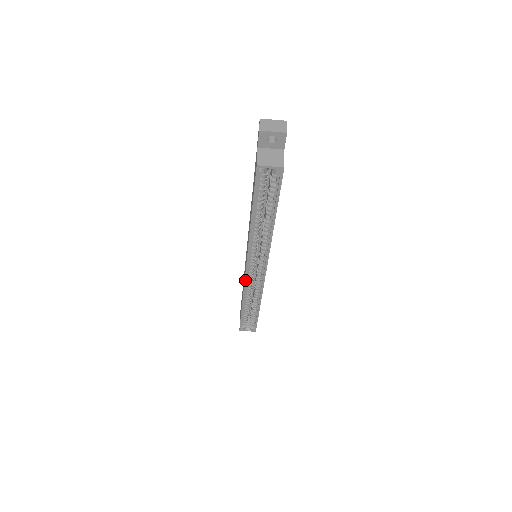
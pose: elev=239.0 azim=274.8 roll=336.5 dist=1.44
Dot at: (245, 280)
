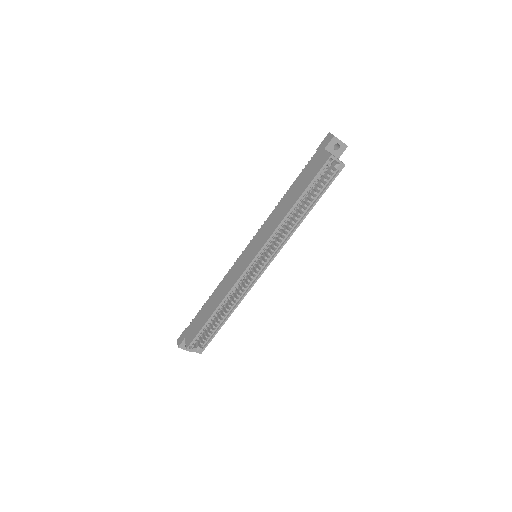
Dot at: (242, 274)
